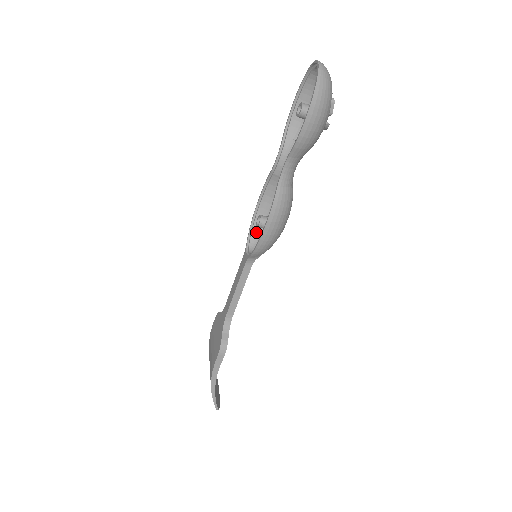
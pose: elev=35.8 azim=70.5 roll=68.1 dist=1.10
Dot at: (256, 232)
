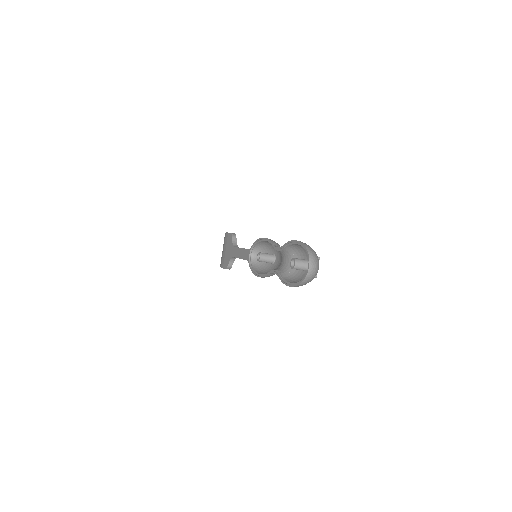
Dot at: (259, 245)
